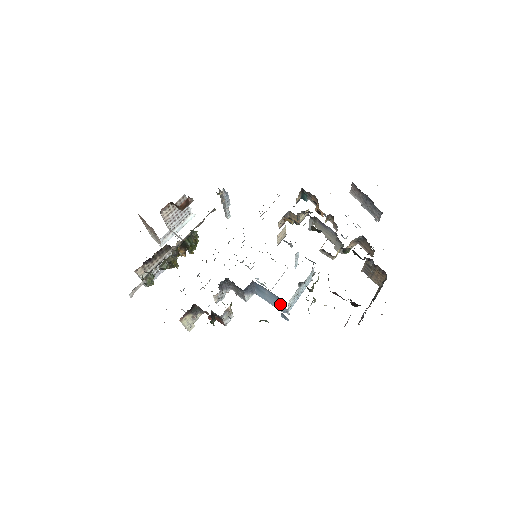
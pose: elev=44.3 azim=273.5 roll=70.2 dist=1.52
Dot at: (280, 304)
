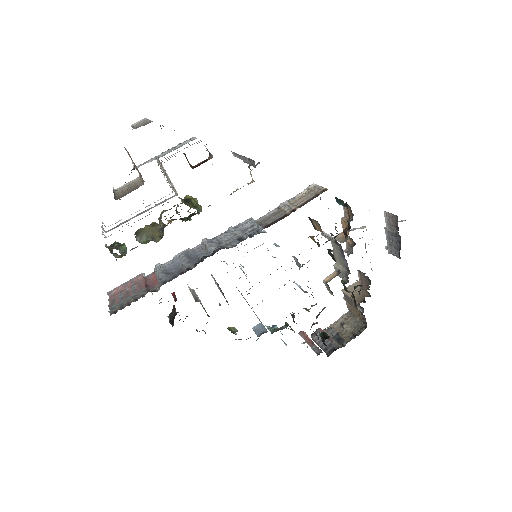
Dot at: occluded
